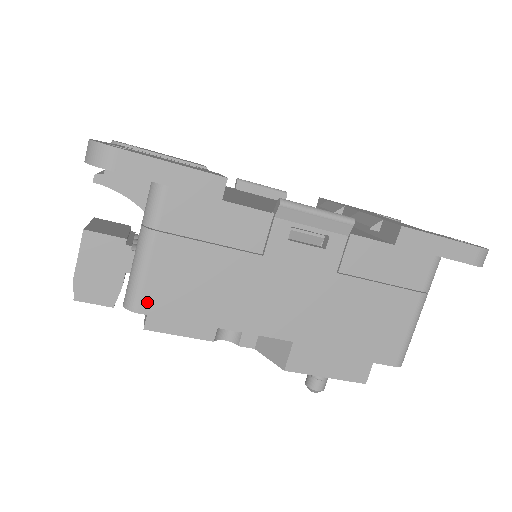
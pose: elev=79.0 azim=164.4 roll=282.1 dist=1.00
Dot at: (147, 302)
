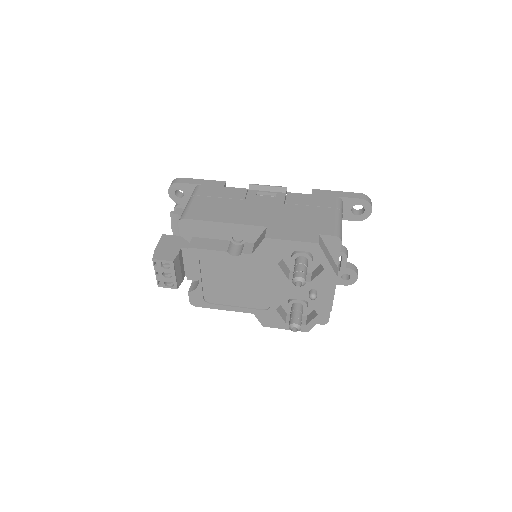
Dot at: (189, 215)
